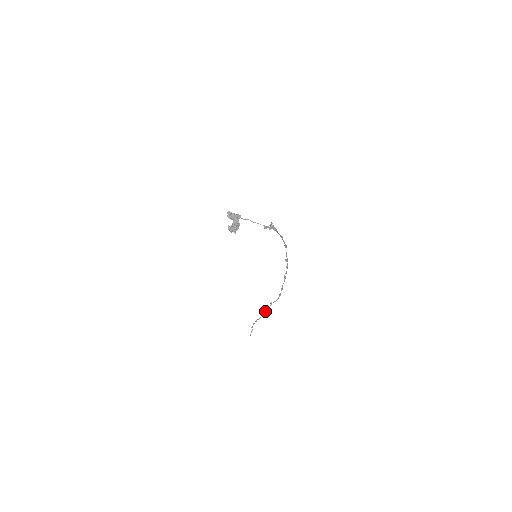
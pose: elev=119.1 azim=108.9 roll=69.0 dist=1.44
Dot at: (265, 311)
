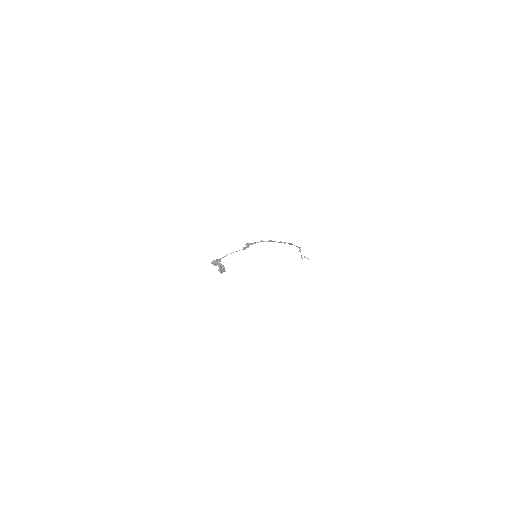
Dot at: occluded
